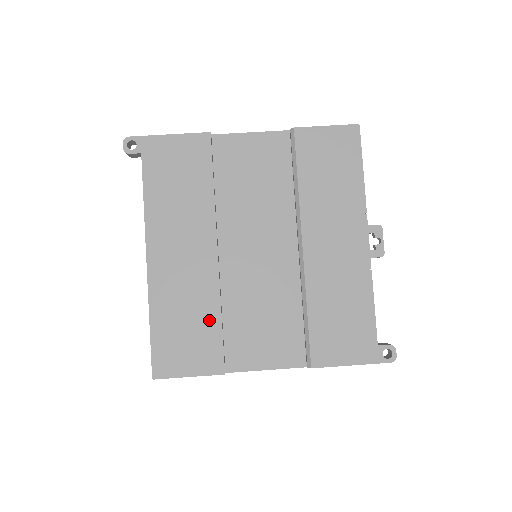
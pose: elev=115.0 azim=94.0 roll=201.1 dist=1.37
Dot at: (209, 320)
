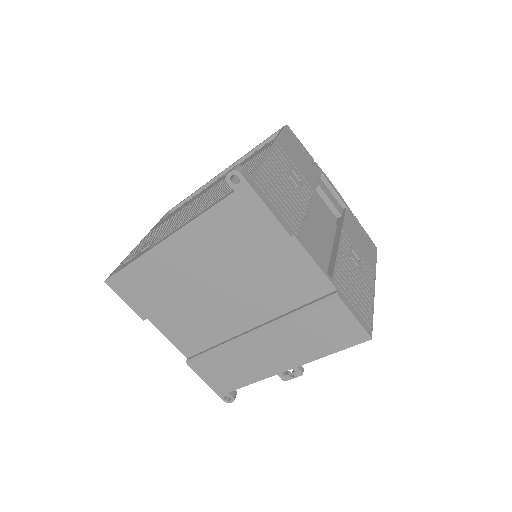
Dot at: (163, 298)
